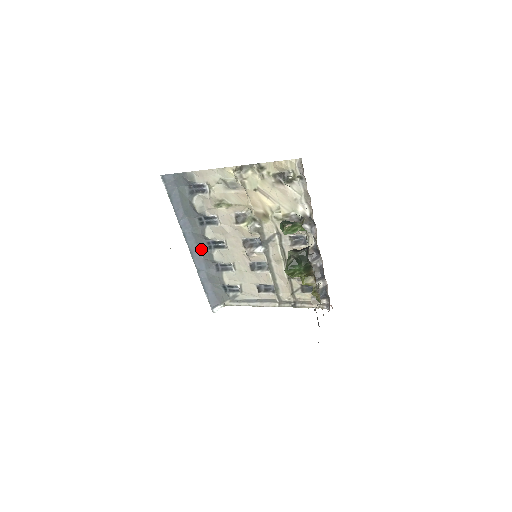
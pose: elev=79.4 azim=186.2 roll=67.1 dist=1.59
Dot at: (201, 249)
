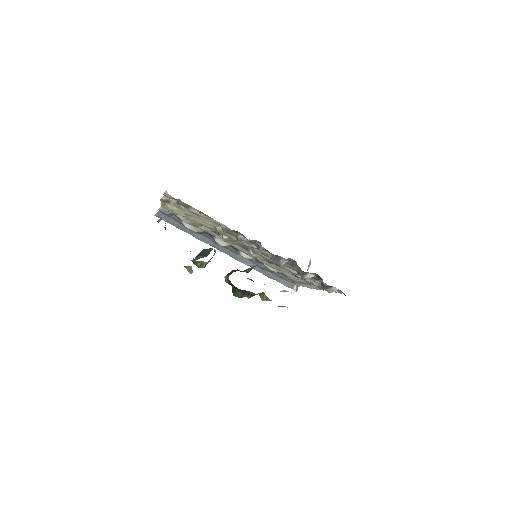
Dot at: (234, 251)
